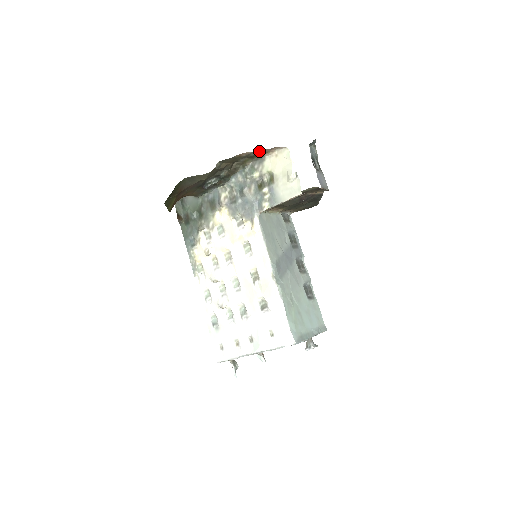
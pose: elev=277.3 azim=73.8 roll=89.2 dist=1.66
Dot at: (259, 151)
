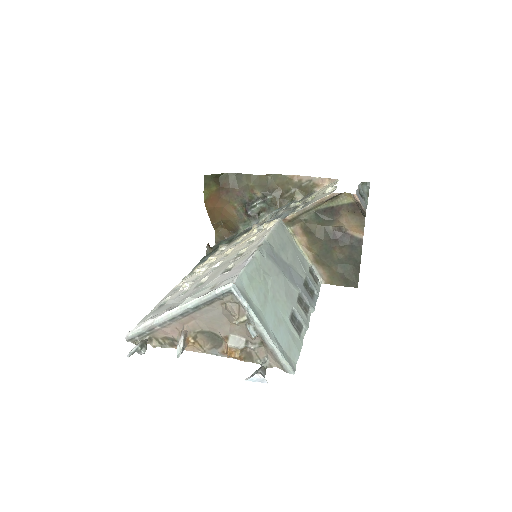
Dot at: (311, 179)
